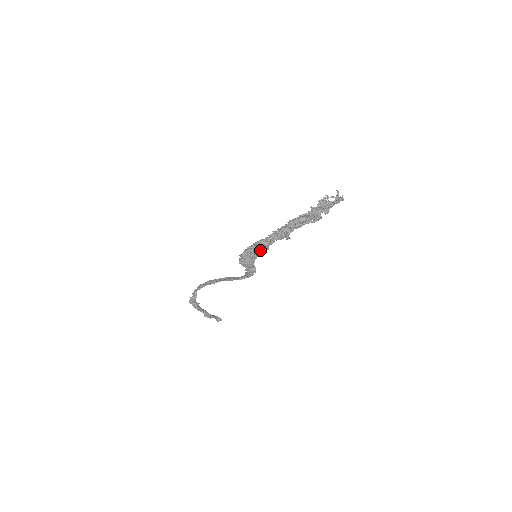
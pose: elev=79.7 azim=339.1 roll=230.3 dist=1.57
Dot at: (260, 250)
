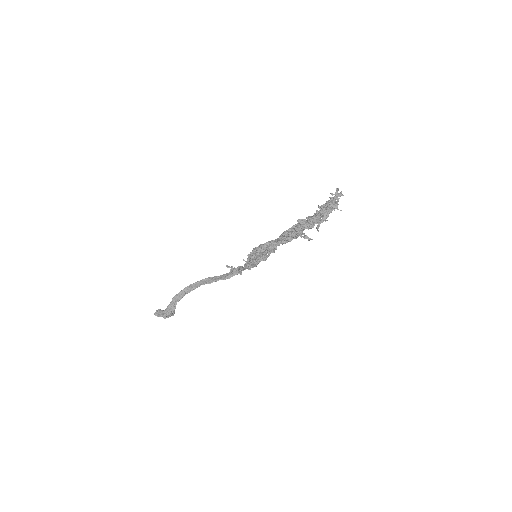
Dot at: occluded
